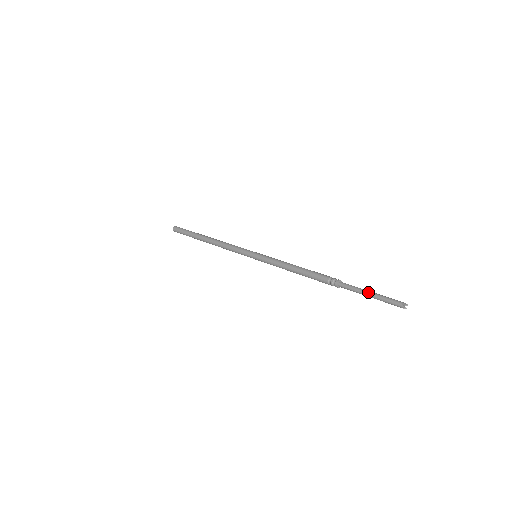
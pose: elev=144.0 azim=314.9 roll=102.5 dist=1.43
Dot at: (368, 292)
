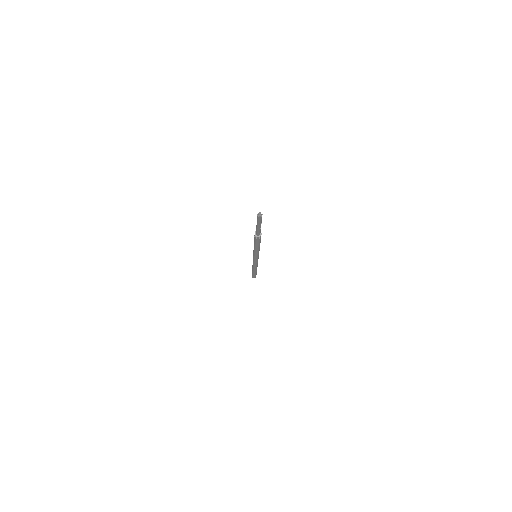
Dot at: occluded
